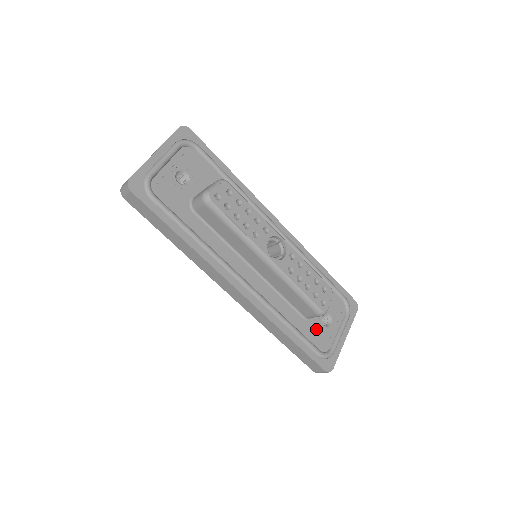
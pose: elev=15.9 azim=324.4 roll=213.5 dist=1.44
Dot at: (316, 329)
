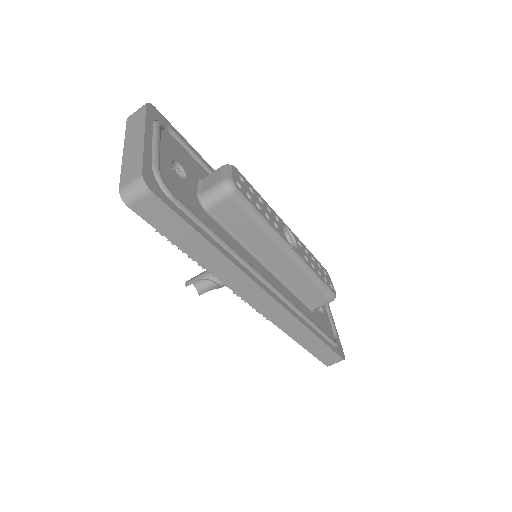
Dot at: (321, 319)
